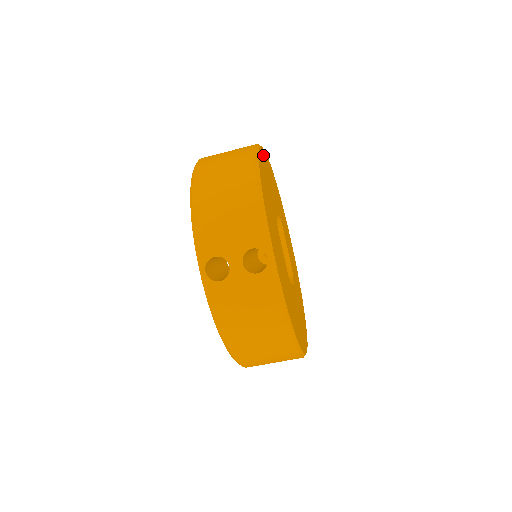
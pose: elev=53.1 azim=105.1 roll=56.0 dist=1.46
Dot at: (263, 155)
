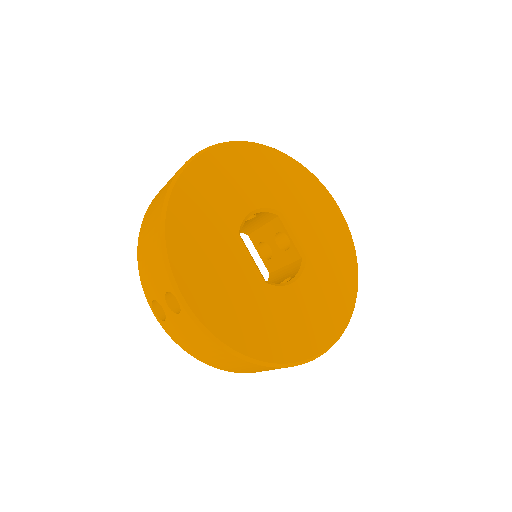
Dot at: (212, 158)
